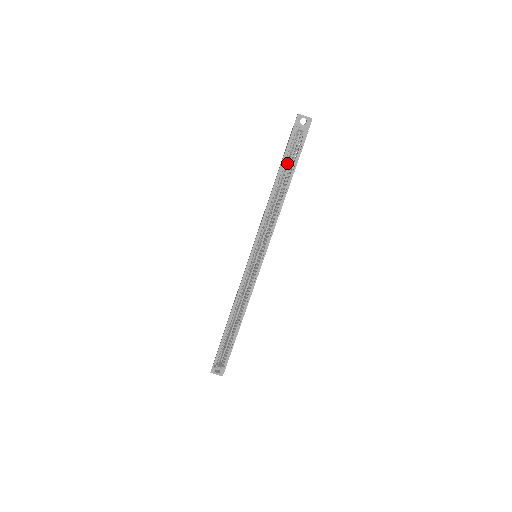
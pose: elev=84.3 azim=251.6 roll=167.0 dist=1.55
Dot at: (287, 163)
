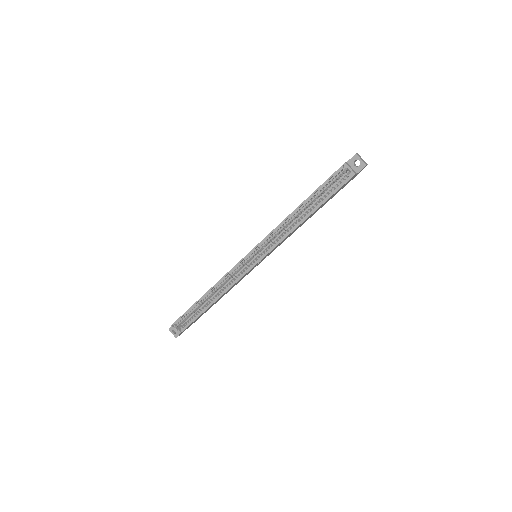
Dot at: (323, 192)
